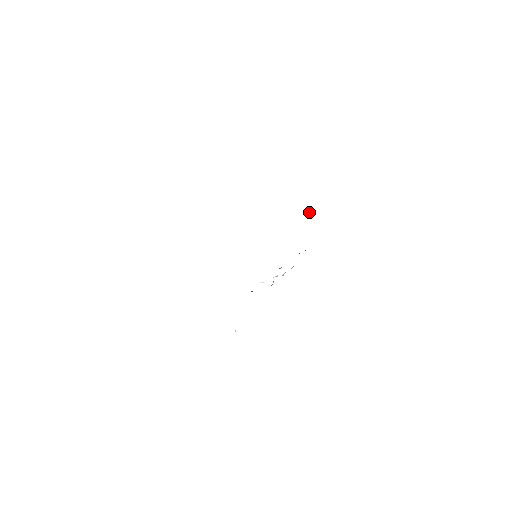
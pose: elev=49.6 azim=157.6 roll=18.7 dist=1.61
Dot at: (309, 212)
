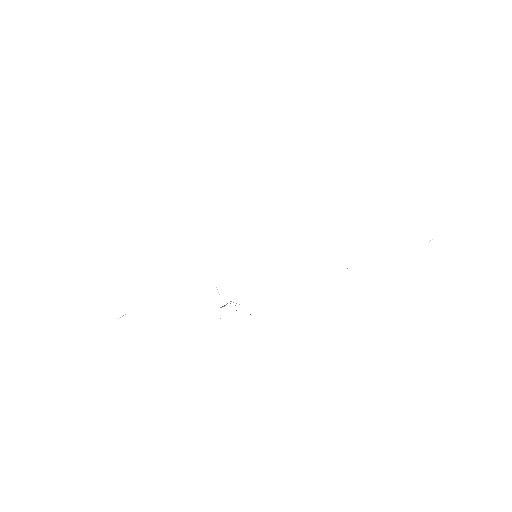
Dot at: occluded
